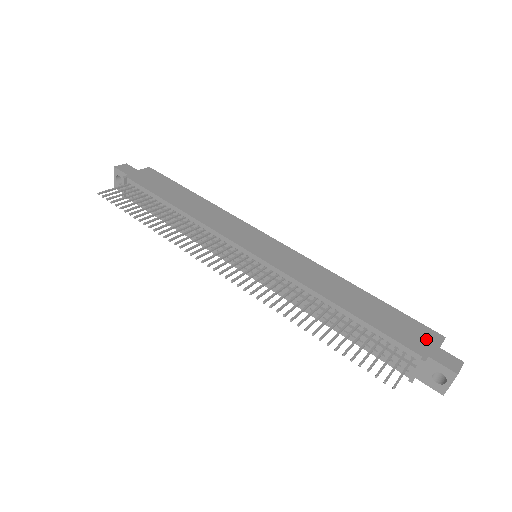
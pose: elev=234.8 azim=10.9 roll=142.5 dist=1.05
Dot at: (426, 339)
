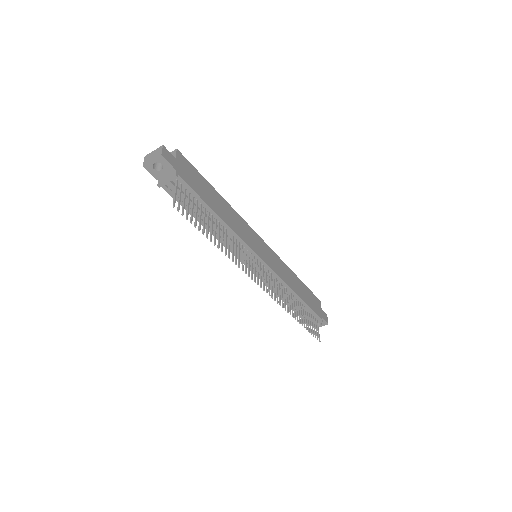
Dot at: (319, 306)
